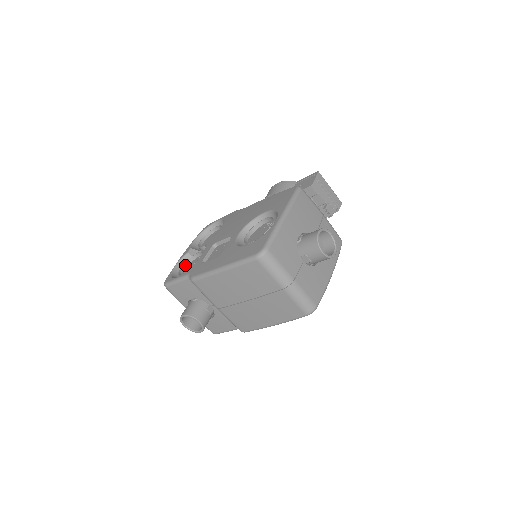
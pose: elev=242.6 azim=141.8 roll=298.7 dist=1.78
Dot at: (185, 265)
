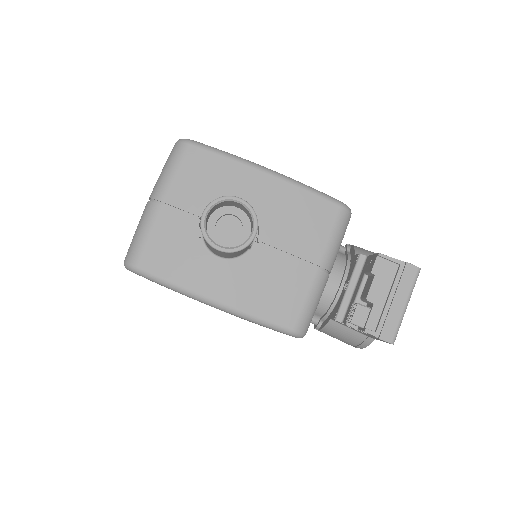
Dot at: occluded
